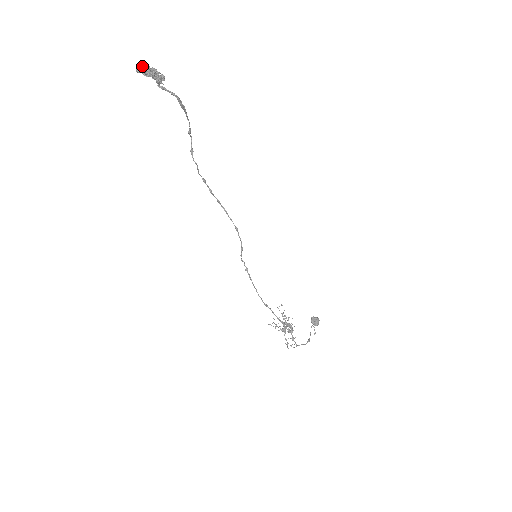
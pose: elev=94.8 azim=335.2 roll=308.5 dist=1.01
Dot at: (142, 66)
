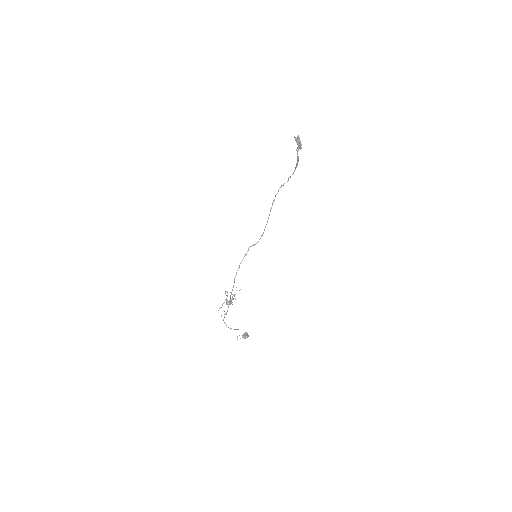
Dot at: (298, 137)
